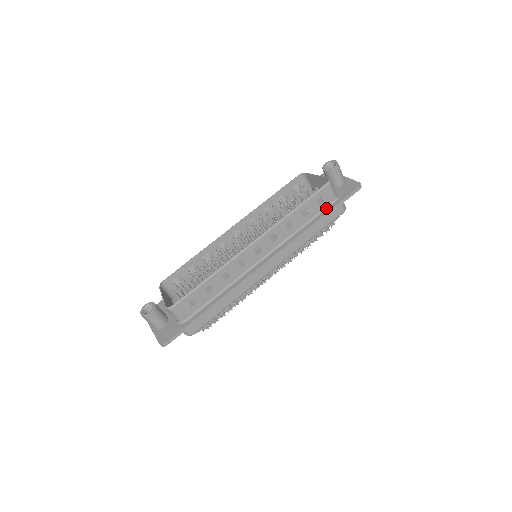
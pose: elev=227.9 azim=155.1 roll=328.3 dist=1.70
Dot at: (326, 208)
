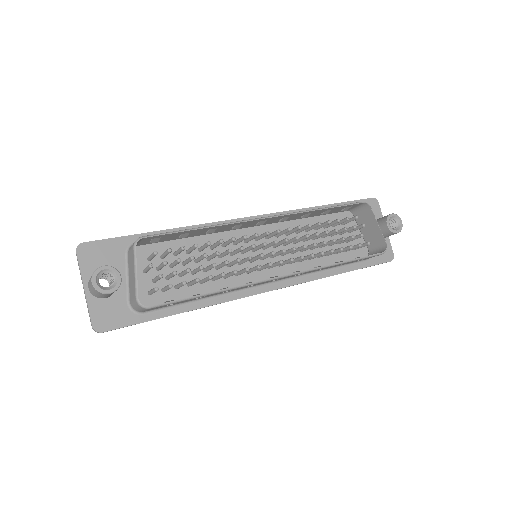
Dot at: (355, 263)
